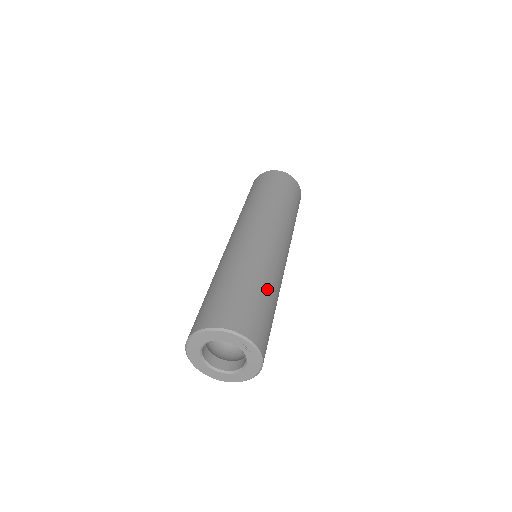
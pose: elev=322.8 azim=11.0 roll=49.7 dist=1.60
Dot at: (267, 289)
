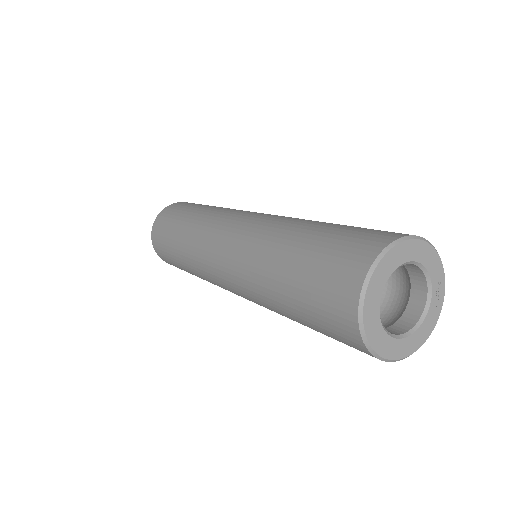
Dot at: occluded
